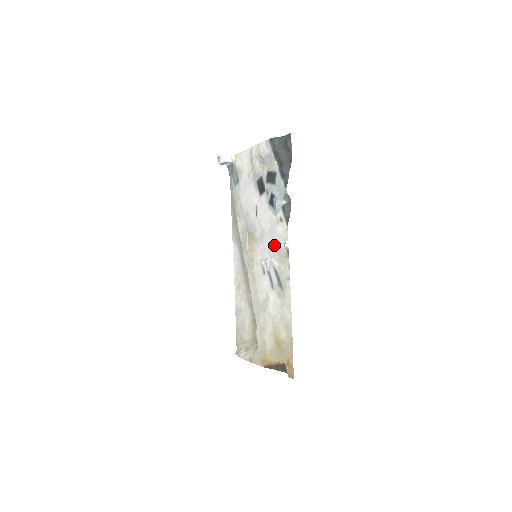
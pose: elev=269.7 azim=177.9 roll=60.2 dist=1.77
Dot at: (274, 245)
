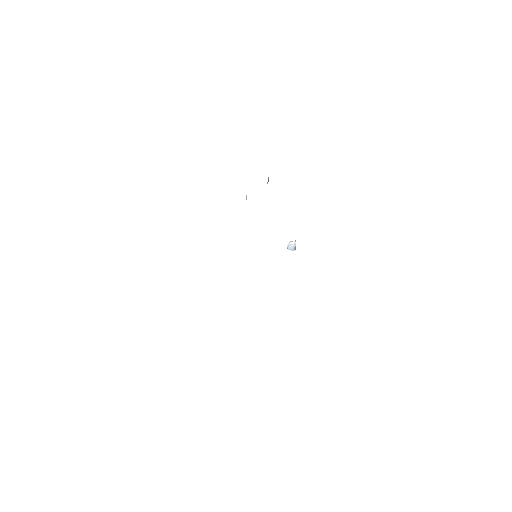
Dot at: occluded
